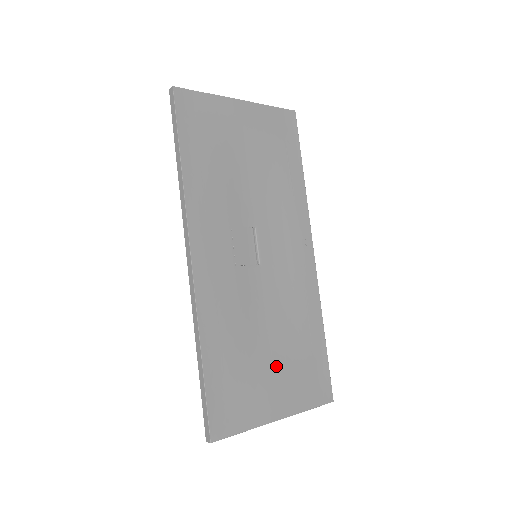
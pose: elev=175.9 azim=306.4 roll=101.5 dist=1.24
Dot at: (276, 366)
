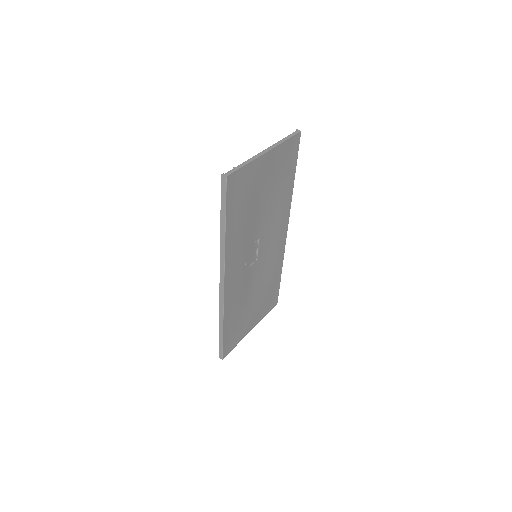
Dot at: (255, 307)
